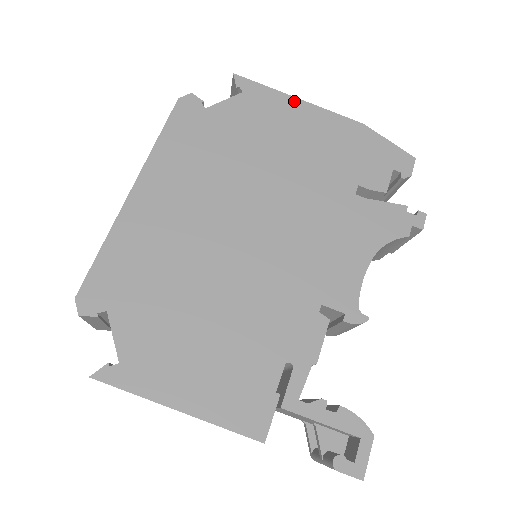
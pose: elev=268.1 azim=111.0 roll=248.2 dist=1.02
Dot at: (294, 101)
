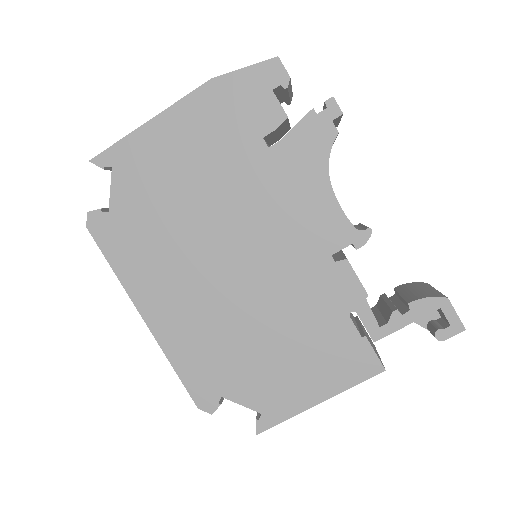
Dot at: (148, 127)
